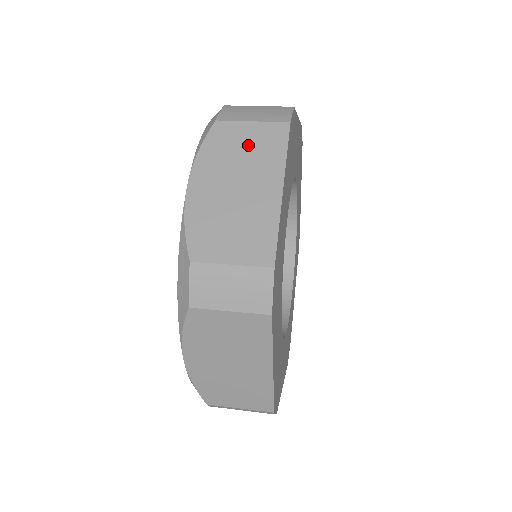
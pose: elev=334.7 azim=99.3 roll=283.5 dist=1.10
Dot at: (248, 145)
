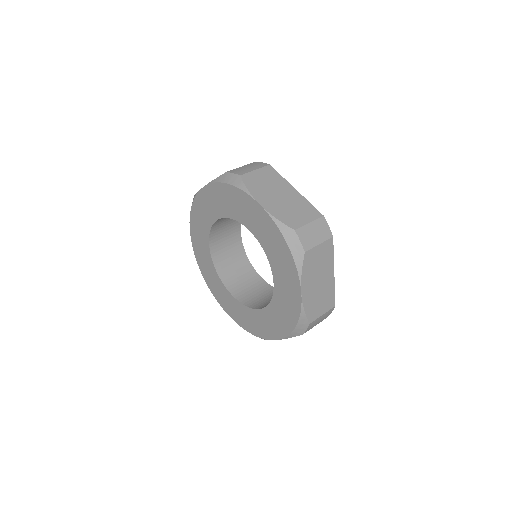
Dot at: (264, 179)
